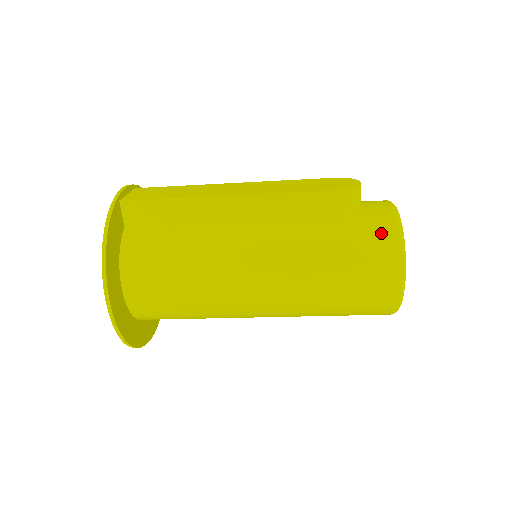
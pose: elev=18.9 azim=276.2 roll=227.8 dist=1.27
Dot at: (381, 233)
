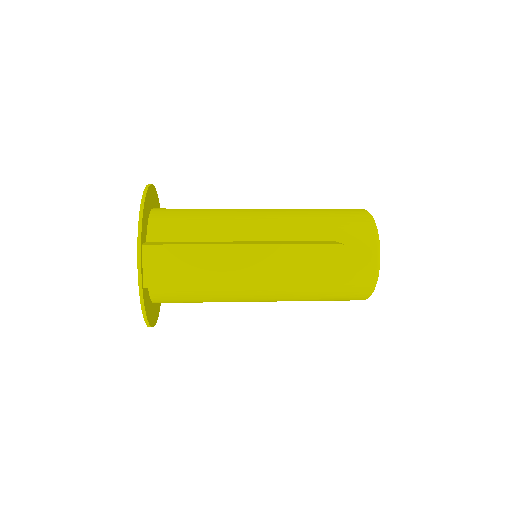
Dot at: (358, 293)
